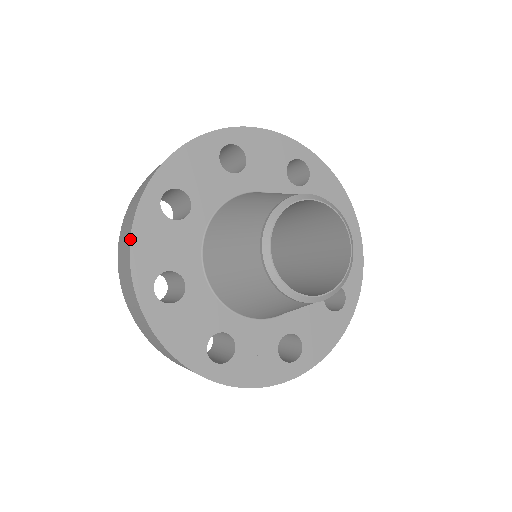
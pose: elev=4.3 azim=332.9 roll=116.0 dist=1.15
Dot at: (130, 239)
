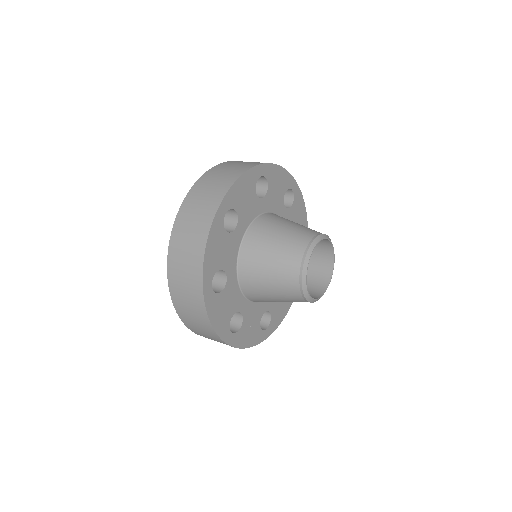
Dot at: (206, 247)
